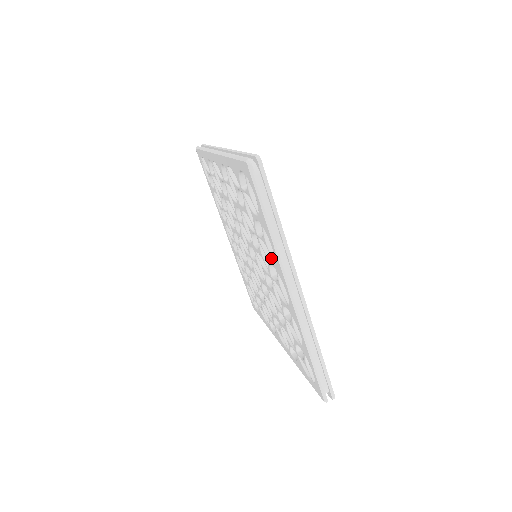
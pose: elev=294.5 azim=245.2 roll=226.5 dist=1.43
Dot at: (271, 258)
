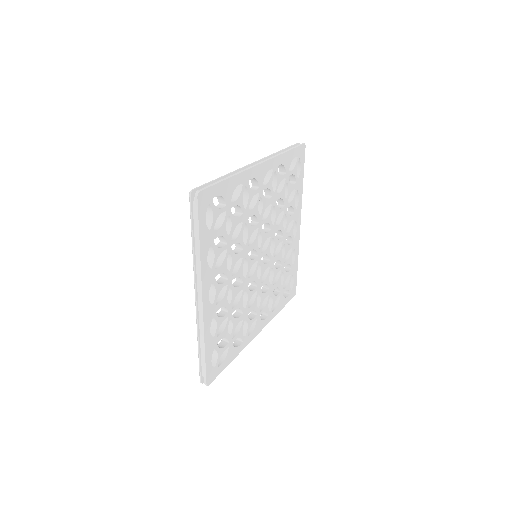
Dot at: occluded
